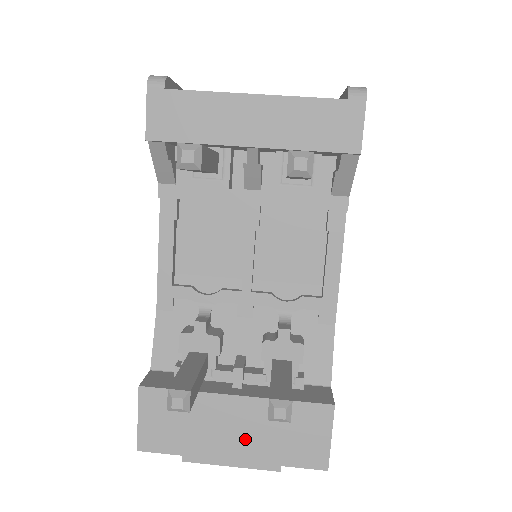
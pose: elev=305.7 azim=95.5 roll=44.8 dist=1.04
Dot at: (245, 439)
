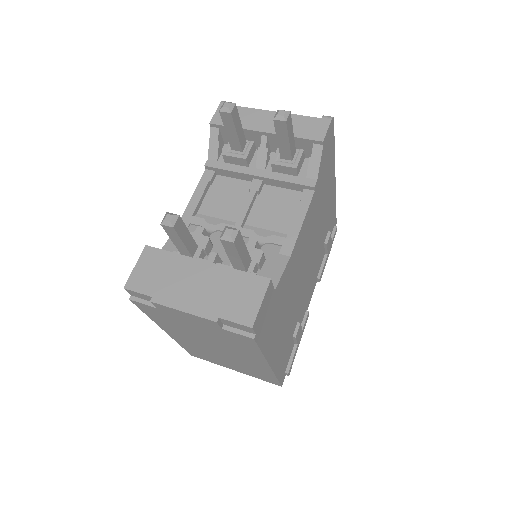
Dot at: (200, 293)
